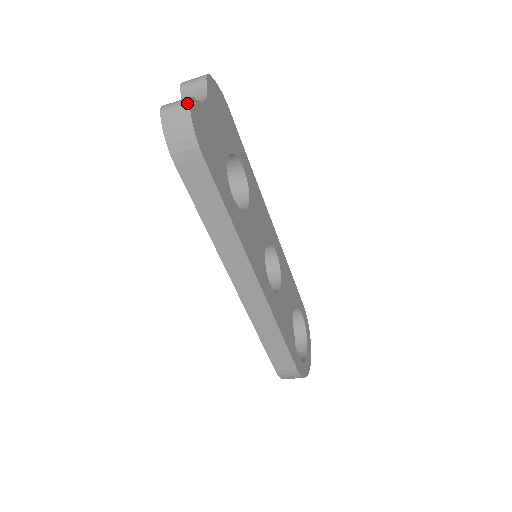
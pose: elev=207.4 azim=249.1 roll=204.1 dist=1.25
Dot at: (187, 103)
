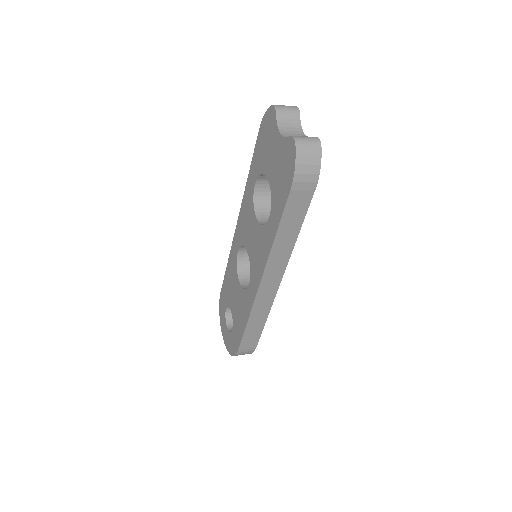
Dot at: (320, 144)
